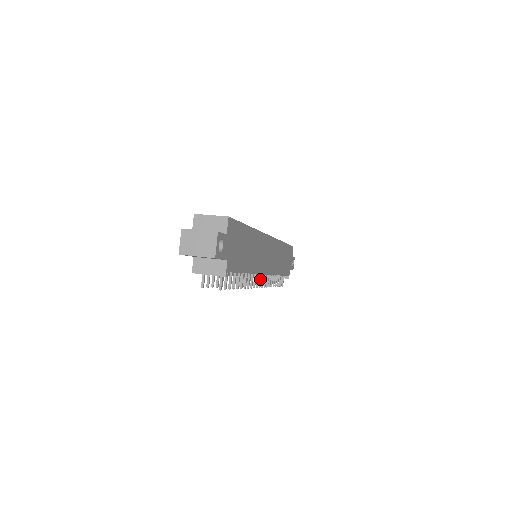
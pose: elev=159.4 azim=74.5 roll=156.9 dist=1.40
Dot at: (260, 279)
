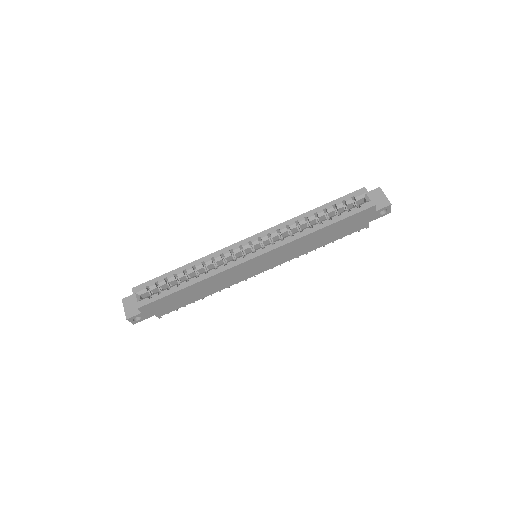
Dot at: occluded
